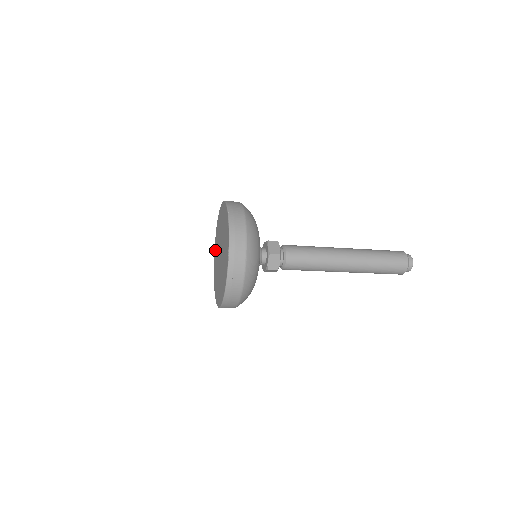
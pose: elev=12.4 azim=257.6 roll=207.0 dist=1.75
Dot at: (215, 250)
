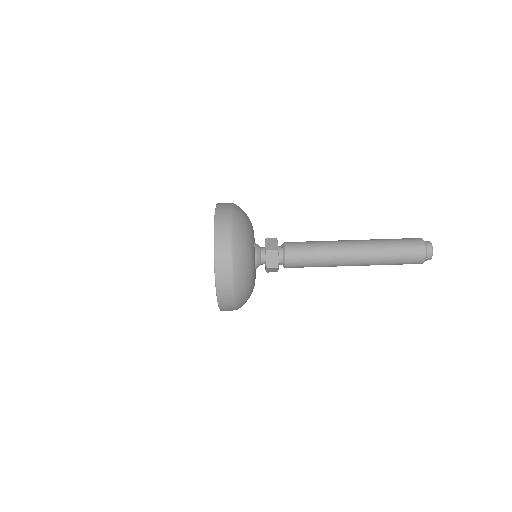
Dot at: occluded
